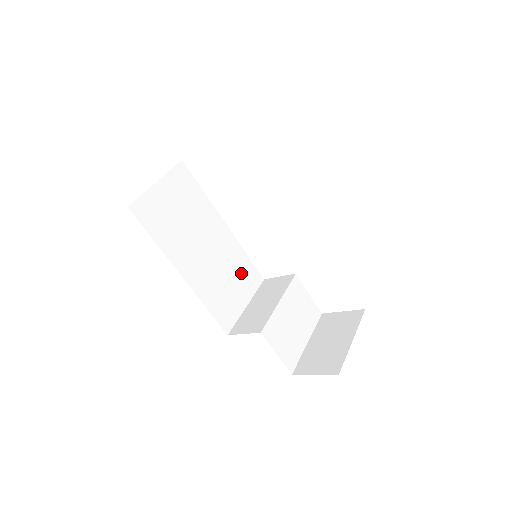
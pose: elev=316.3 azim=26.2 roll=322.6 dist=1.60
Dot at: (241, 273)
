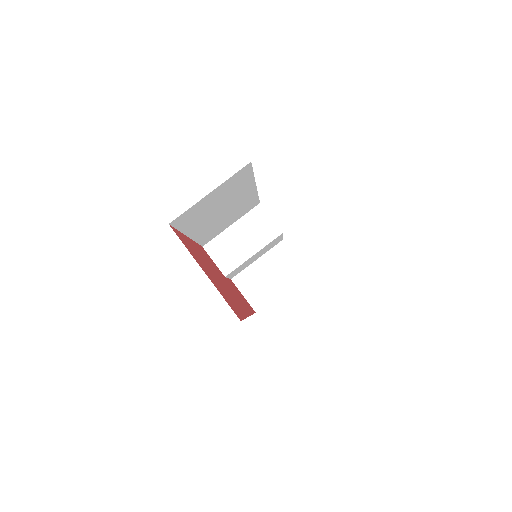
Dot at: (242, 209)
